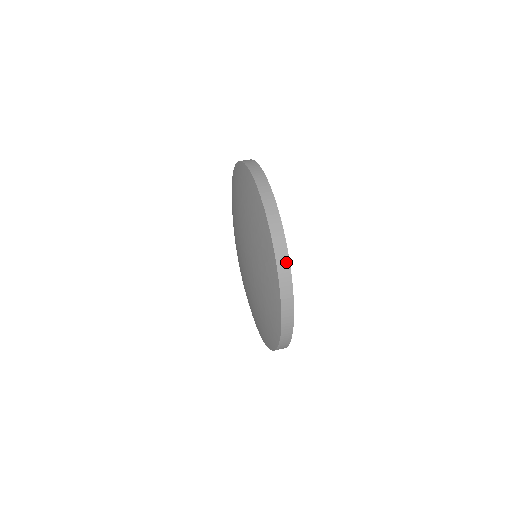
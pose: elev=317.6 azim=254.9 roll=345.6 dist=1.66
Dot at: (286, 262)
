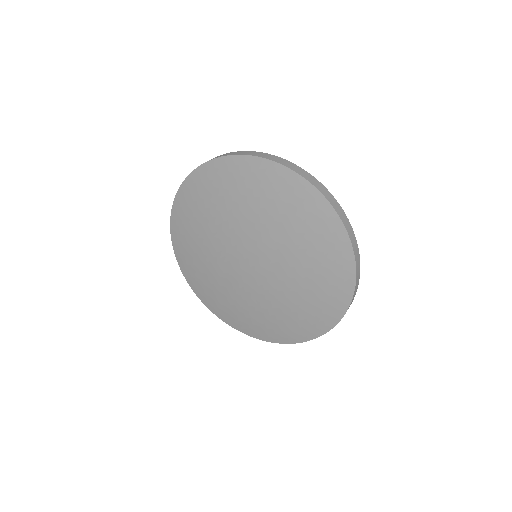
Dot at: (310, 176)
